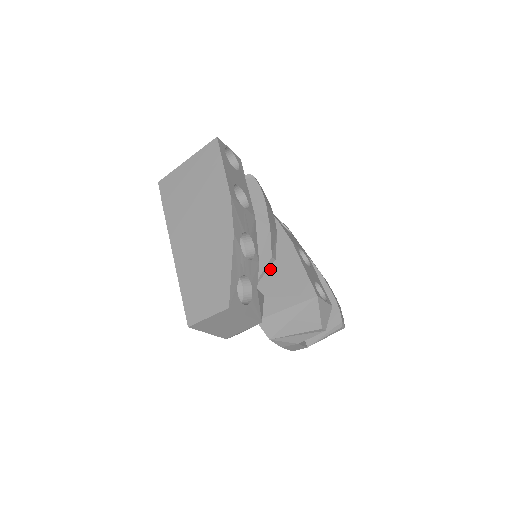
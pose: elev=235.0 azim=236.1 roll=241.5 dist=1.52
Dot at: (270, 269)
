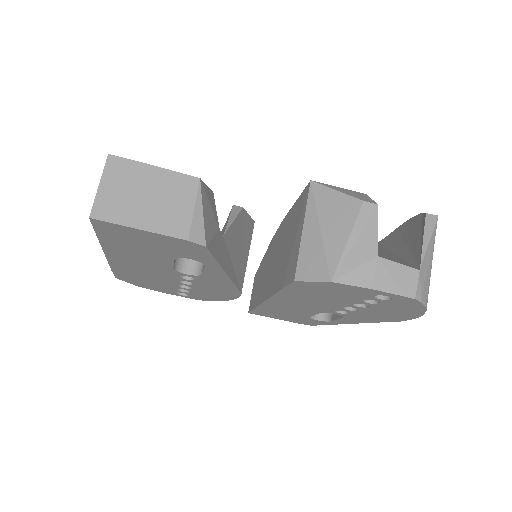
Dot at: (282, 252)
